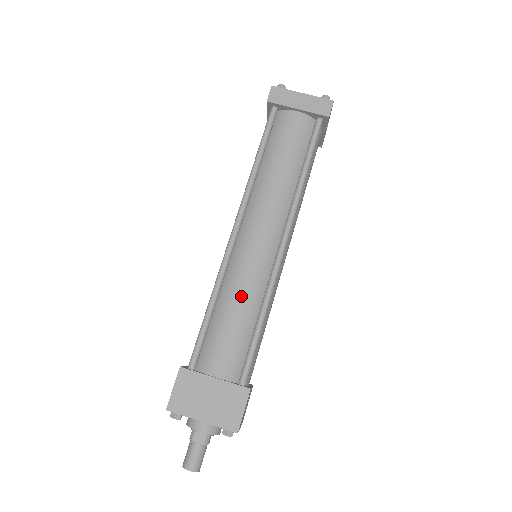
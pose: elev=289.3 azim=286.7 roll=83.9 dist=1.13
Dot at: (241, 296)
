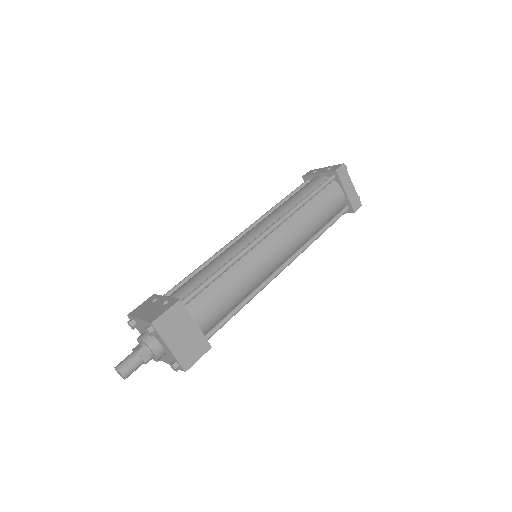
Dot at: (244, 280)
